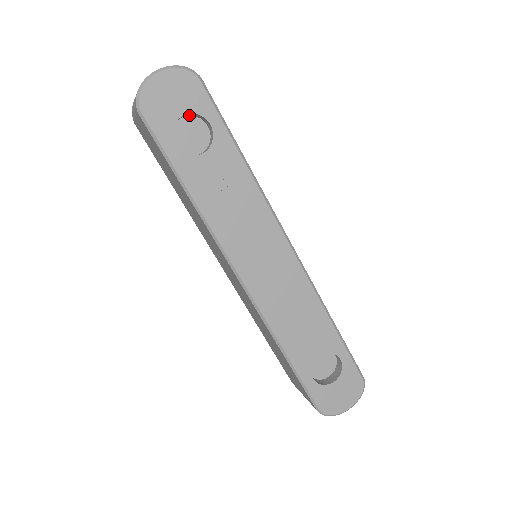
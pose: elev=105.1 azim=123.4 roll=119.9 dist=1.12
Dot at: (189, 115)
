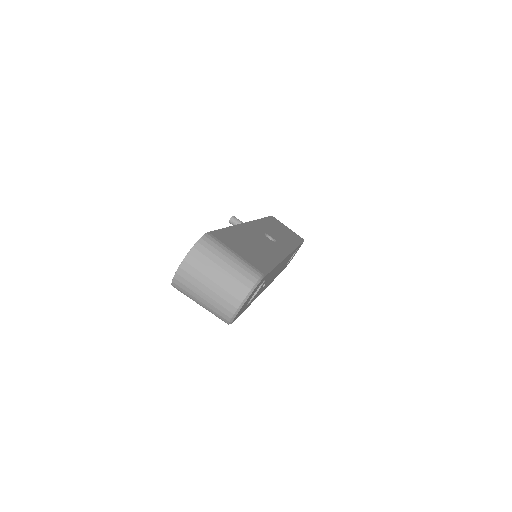
Dot at: occluded
